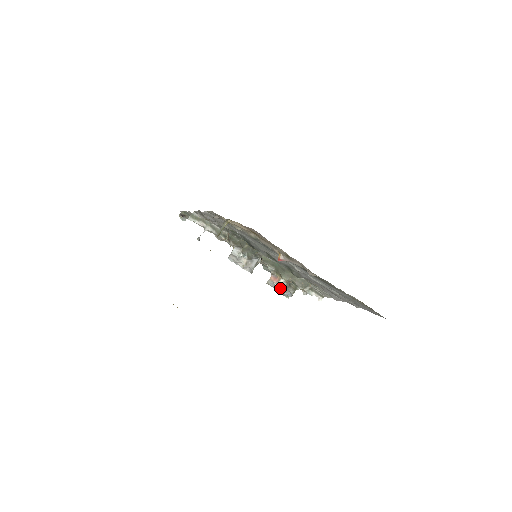
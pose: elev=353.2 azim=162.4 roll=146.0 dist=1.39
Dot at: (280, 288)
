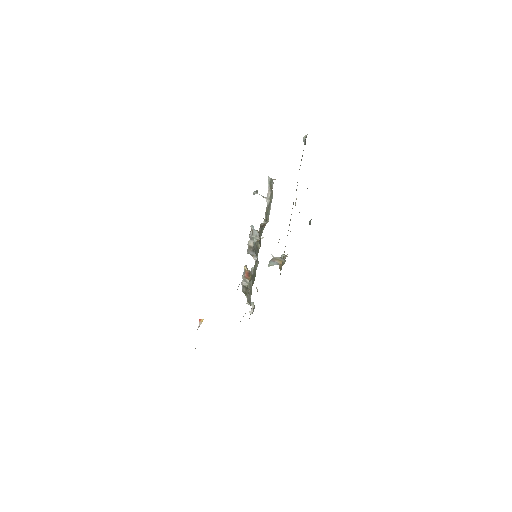
Dot at: (244, 279)
